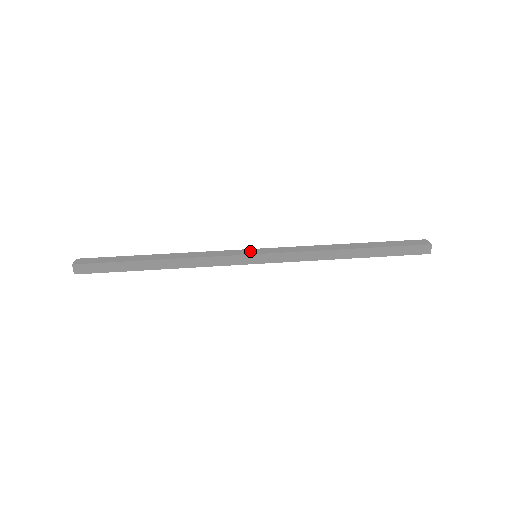
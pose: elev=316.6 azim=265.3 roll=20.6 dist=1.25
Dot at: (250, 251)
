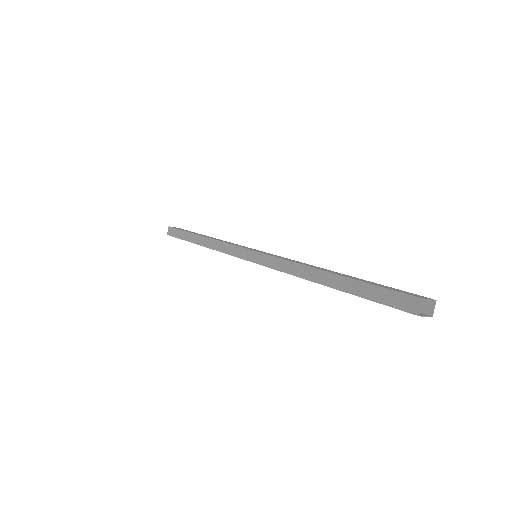
Dot at: (254, 249)
